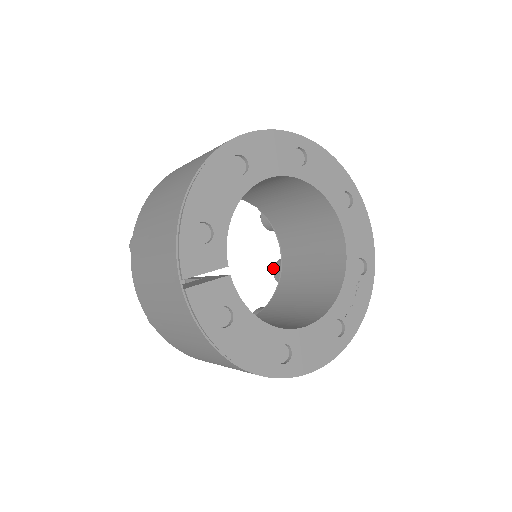
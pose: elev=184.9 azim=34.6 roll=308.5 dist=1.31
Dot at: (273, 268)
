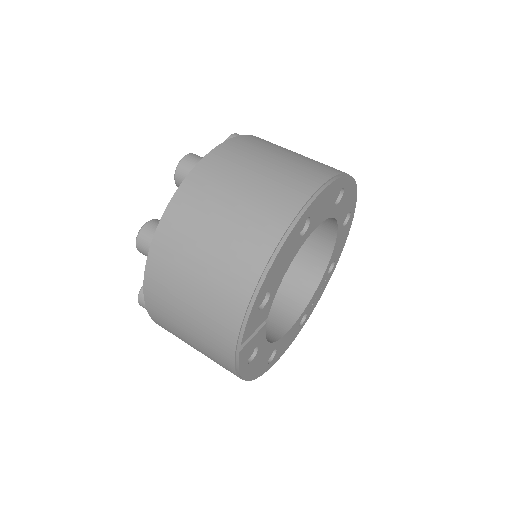
Dot at: occluded
